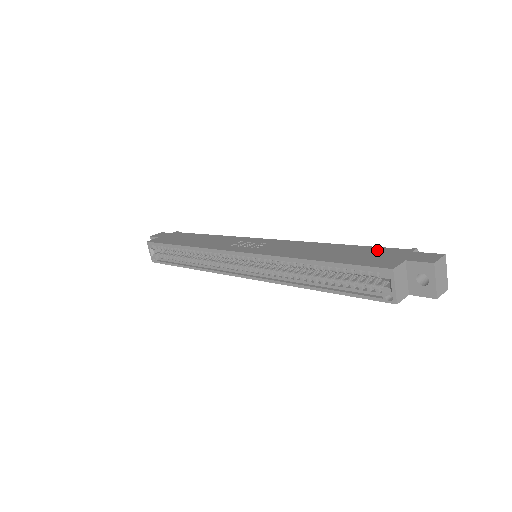
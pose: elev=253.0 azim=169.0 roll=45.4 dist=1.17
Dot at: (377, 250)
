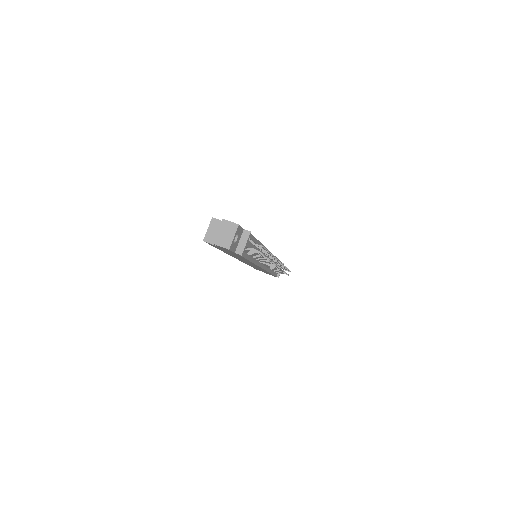
Dot at: occluded
